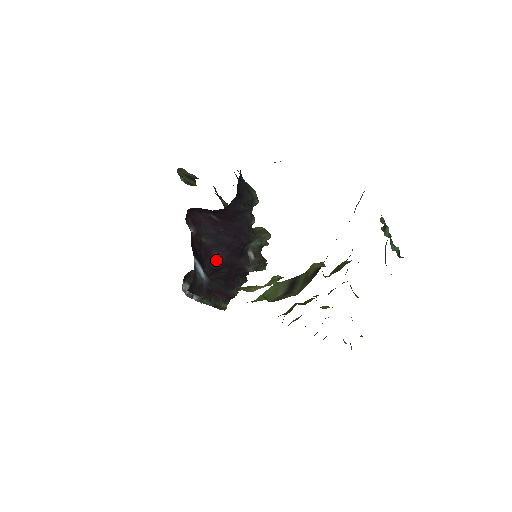
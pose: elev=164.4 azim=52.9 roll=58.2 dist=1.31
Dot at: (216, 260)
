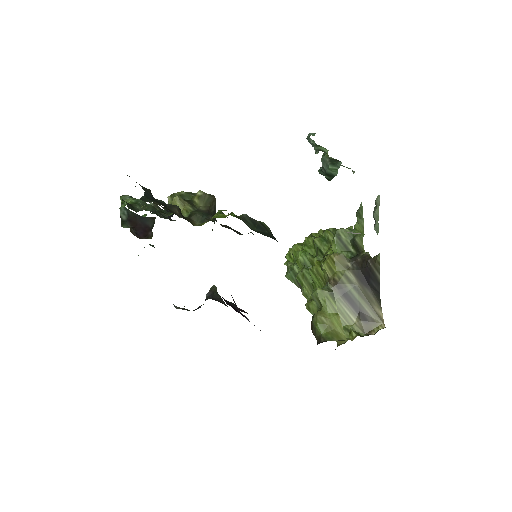
Dot at: occluded
